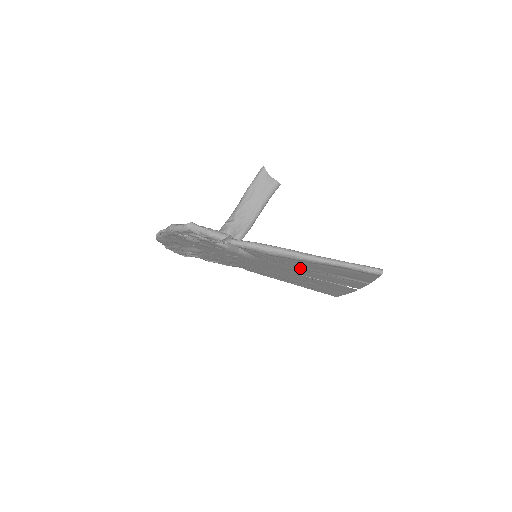
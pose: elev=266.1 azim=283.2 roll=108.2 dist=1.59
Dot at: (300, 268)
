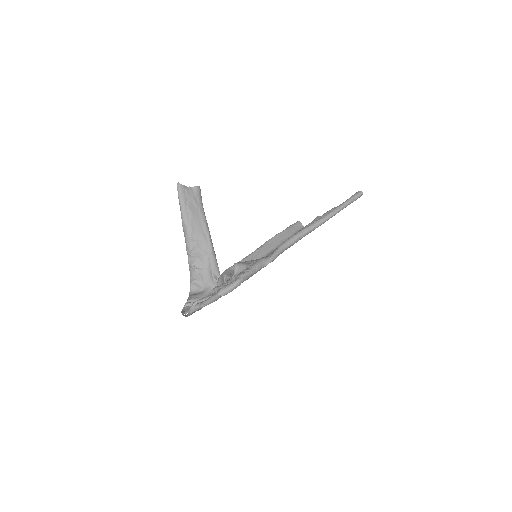
Dot at: occluded
